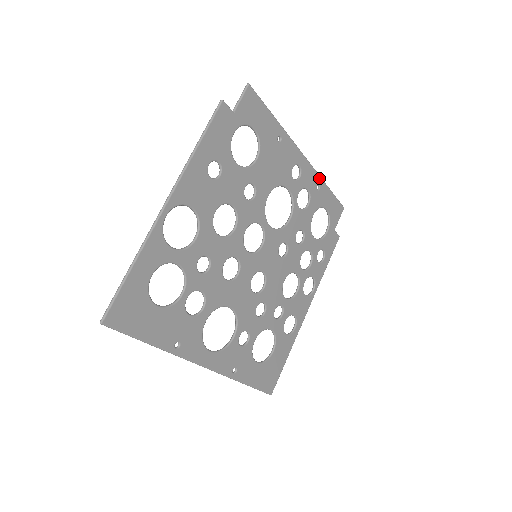
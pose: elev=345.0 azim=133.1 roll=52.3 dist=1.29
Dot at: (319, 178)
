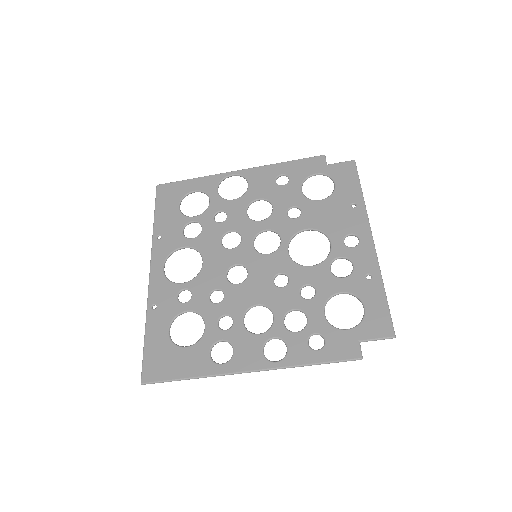
Dot at: (377, 271)
